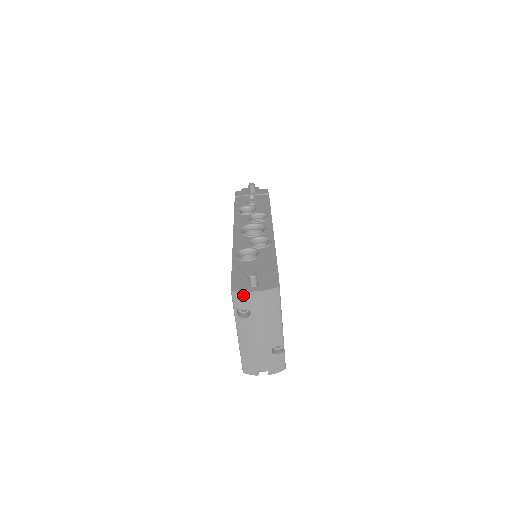
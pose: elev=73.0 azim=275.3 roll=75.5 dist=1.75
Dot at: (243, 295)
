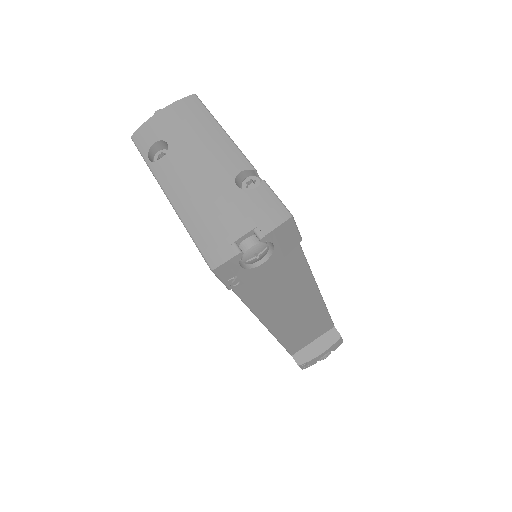
Dot at: (146, 127)
